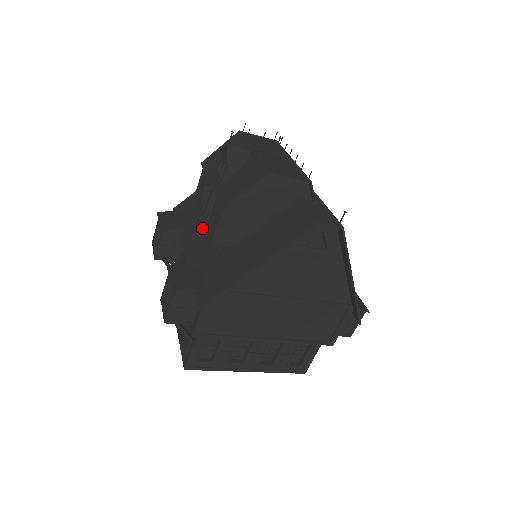
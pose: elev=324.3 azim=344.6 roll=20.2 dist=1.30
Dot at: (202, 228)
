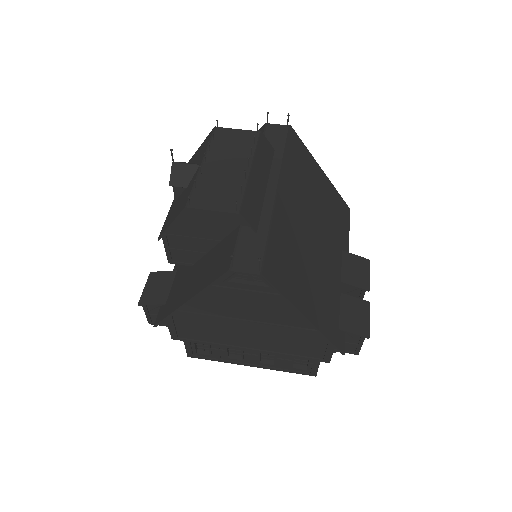
Dot at: occluded
